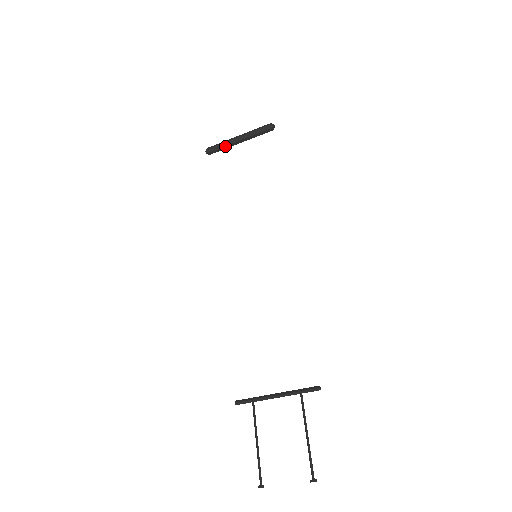
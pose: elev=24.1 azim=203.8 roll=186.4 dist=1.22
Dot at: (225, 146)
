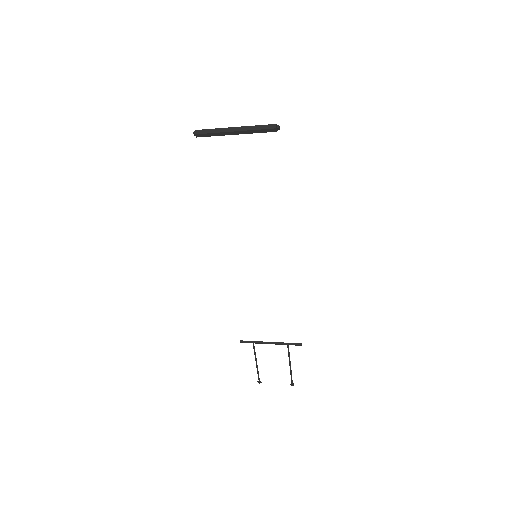
Dot at: (218, 135)
